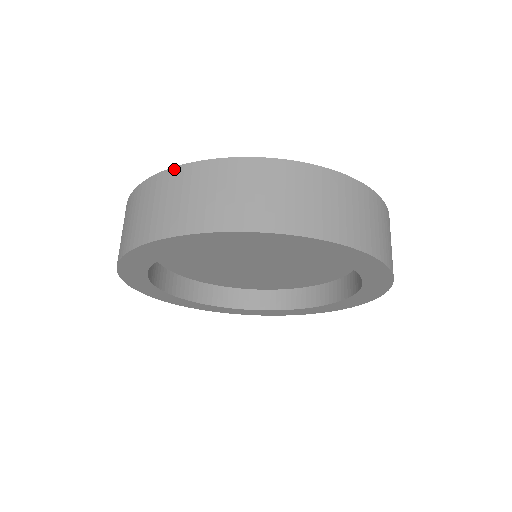
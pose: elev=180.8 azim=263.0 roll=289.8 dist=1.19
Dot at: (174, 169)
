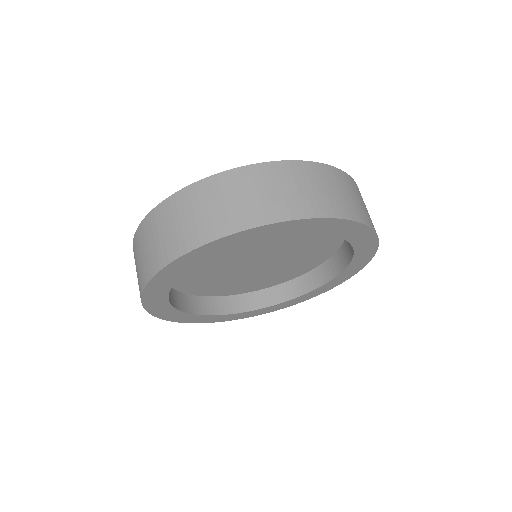
Dot at: (214, 176)
